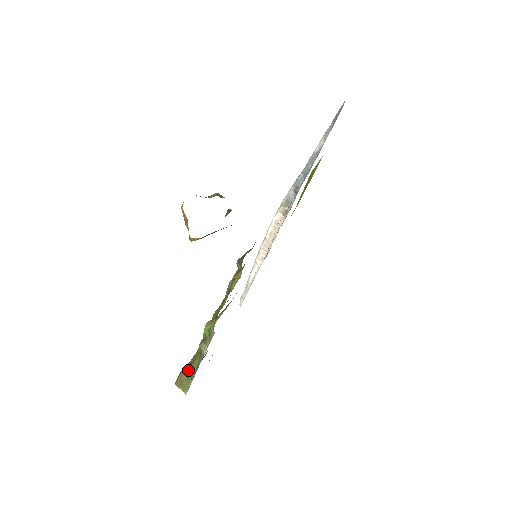
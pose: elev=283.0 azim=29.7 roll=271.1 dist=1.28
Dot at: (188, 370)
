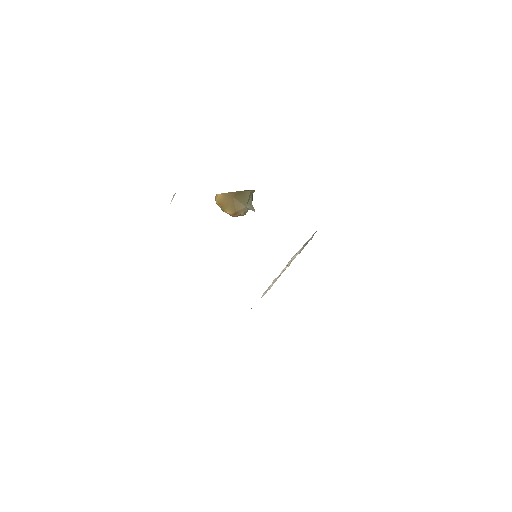
Dot at: occluded
